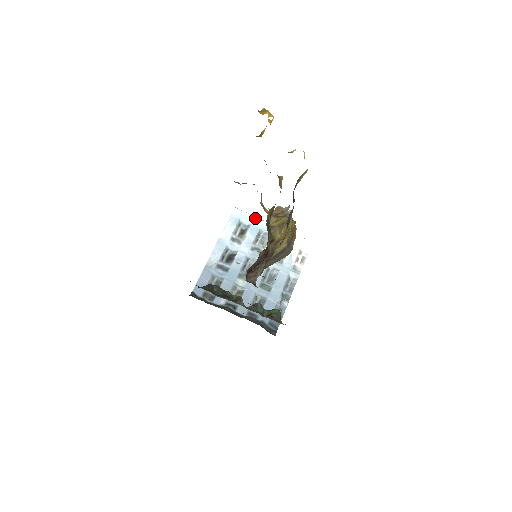
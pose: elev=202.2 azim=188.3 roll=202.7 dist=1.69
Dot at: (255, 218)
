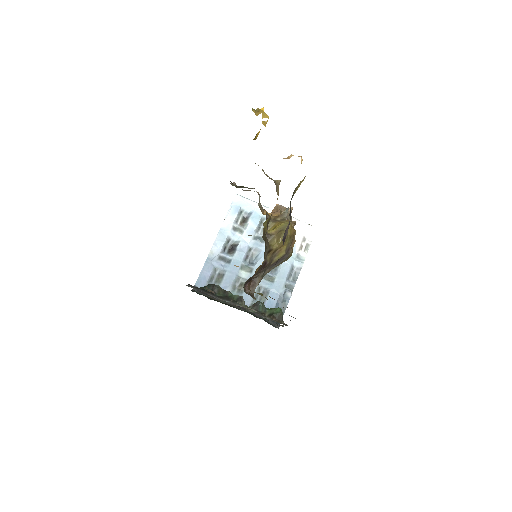
Dot at: (257, 205)
